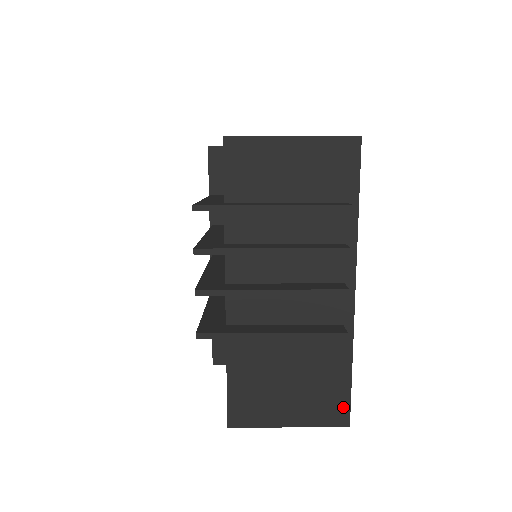
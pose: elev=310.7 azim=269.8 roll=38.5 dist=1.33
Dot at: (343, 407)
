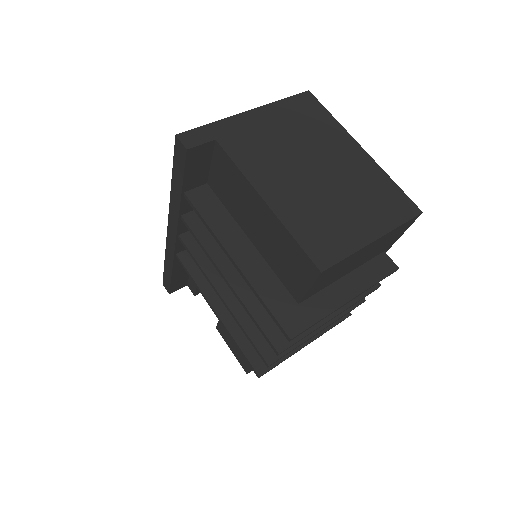
Dot at: occluded
